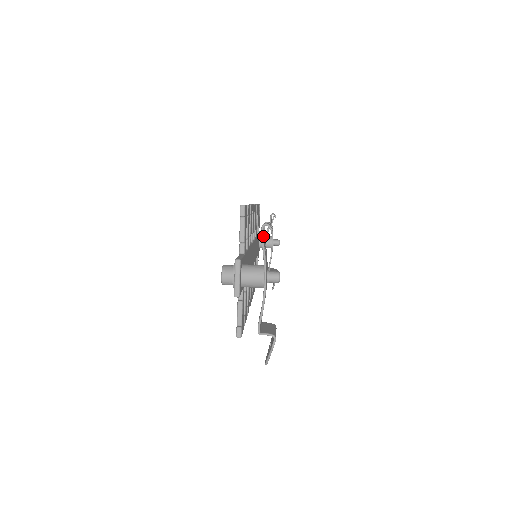
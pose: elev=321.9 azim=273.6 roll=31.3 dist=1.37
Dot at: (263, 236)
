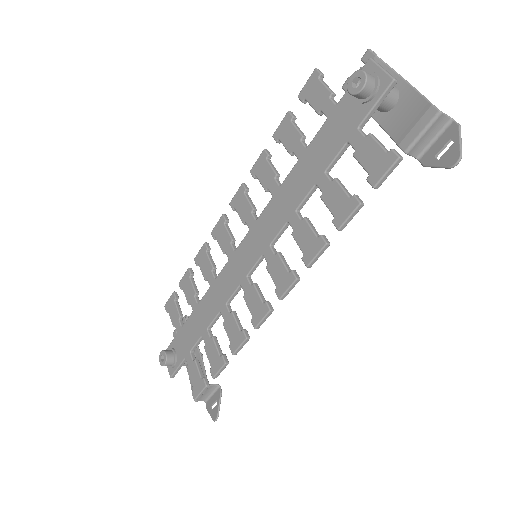
Dot at: (374, 55)
